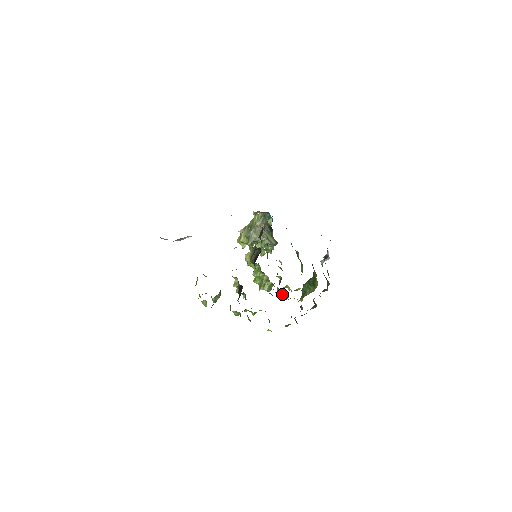
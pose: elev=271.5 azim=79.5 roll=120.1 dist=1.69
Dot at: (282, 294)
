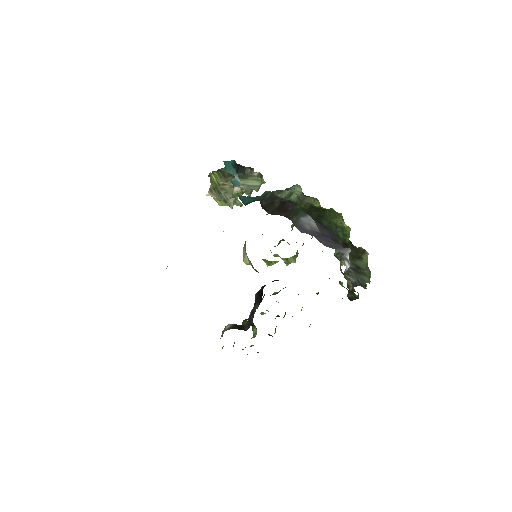
Dot at: occluded
